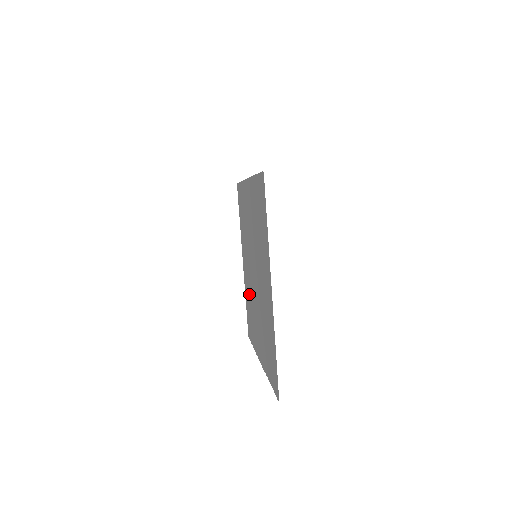
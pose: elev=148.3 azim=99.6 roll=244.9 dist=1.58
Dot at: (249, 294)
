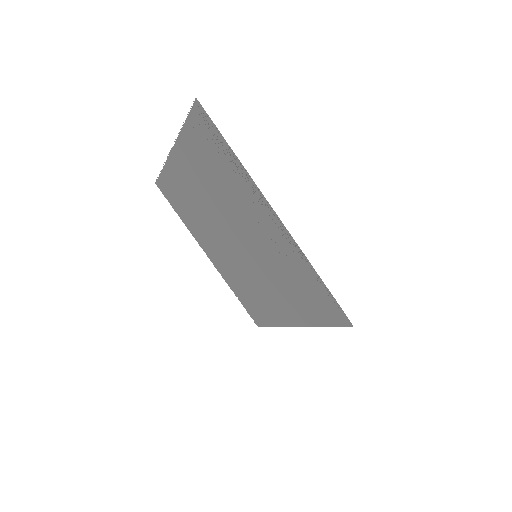
Dot at: (191, 200)
